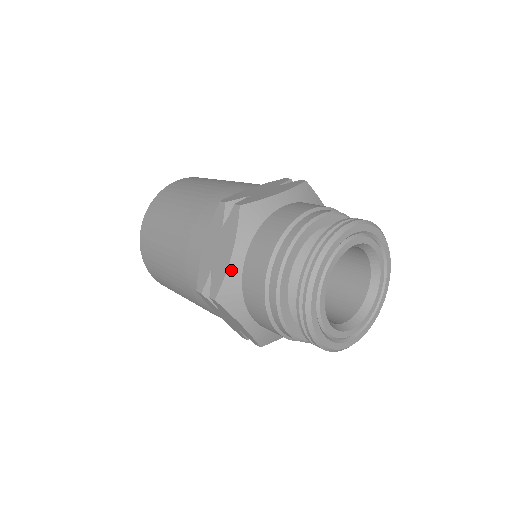
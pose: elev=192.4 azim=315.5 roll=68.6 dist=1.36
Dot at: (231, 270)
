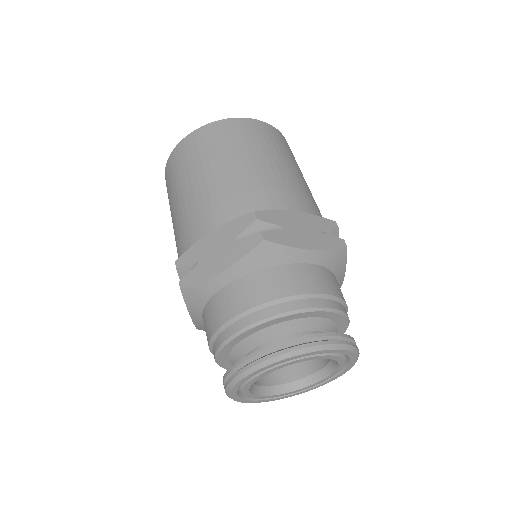
Dot at: (211, 282)
